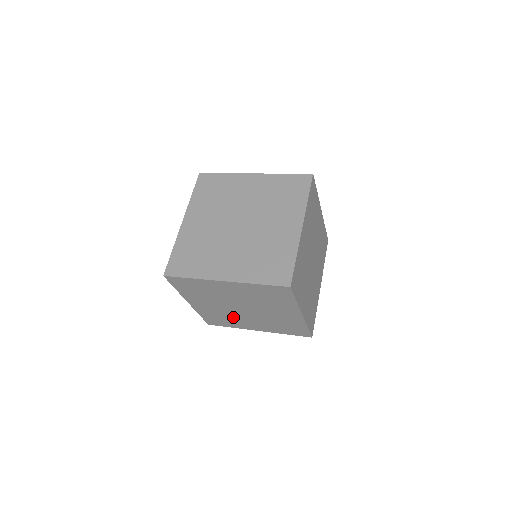
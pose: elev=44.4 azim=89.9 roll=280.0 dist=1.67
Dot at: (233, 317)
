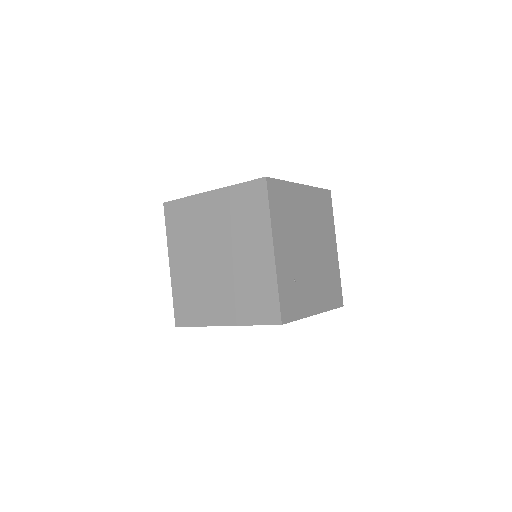
Dot at: occluded
